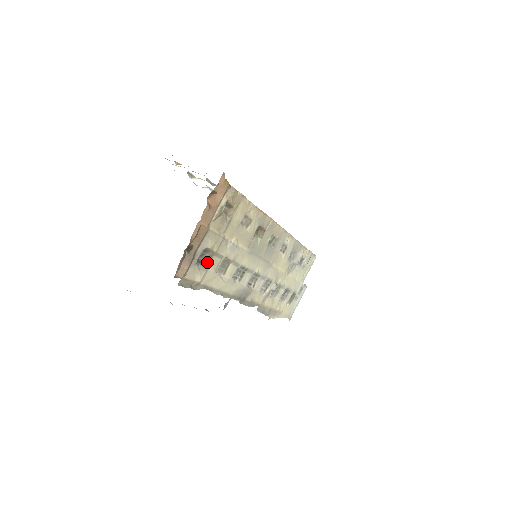
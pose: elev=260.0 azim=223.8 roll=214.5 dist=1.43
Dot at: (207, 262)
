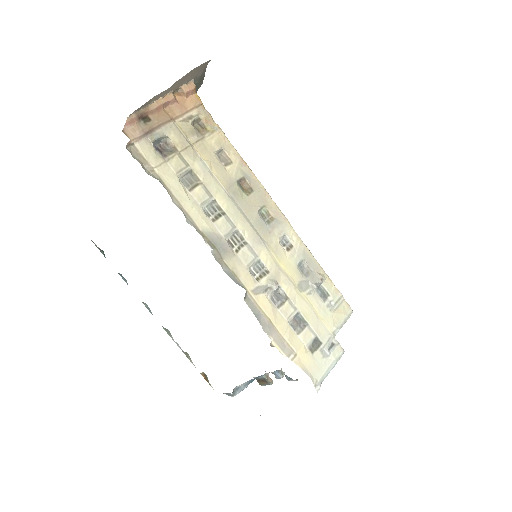
Dot at: (167, 156)
